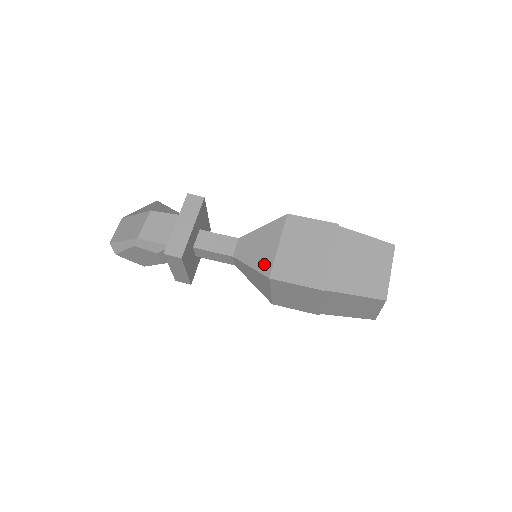
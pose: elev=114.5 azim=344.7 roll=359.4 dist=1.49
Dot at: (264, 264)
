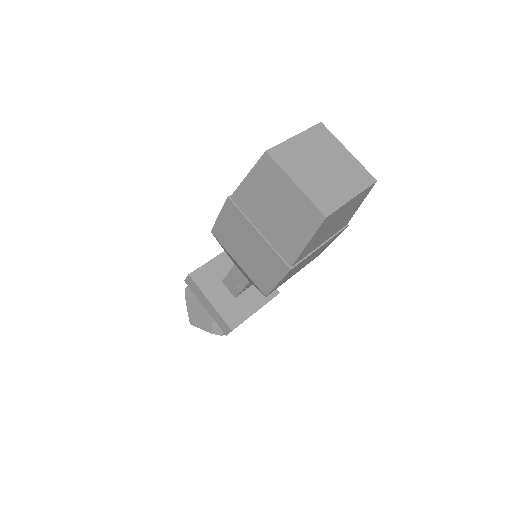
Dot at: occluded
